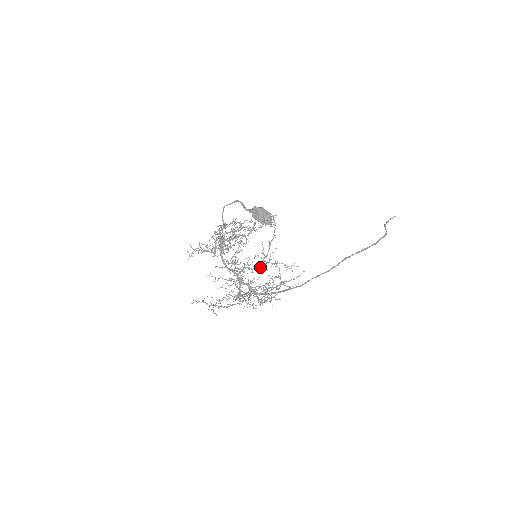
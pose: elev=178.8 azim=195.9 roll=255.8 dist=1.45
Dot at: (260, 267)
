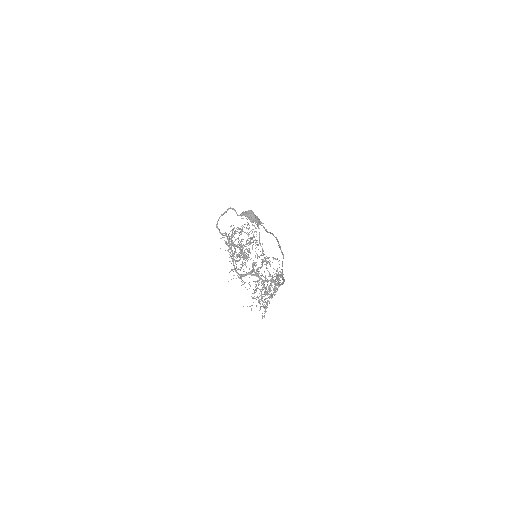
Dot at: (262, 265)
